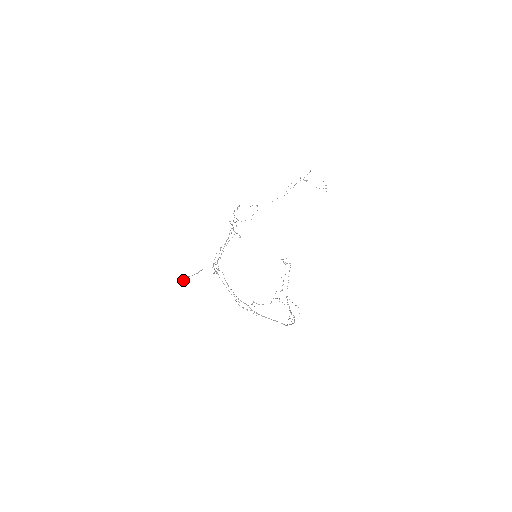
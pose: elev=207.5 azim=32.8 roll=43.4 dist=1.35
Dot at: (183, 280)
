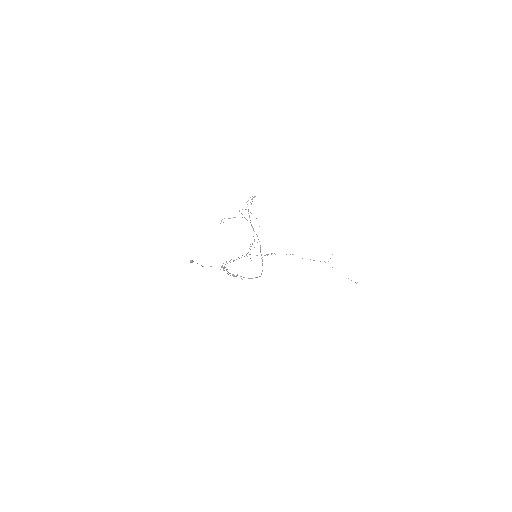
Dot at: occluded
